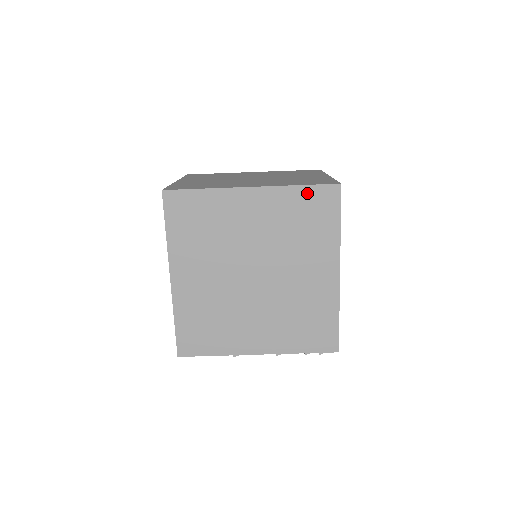
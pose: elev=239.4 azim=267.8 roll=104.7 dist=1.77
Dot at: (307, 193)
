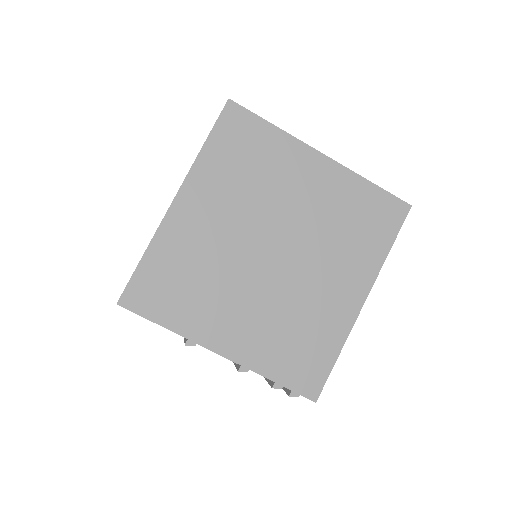
Dot at: (375, 195)
